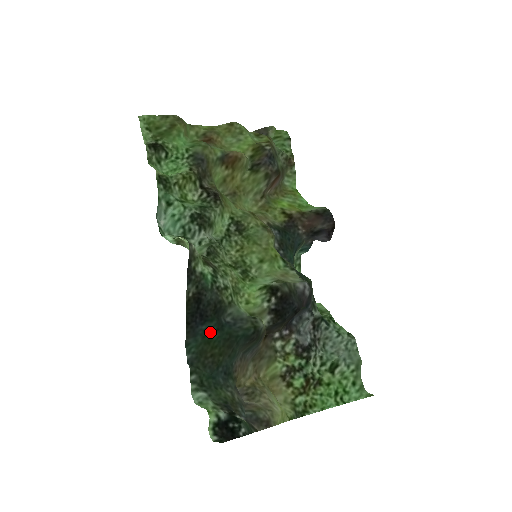
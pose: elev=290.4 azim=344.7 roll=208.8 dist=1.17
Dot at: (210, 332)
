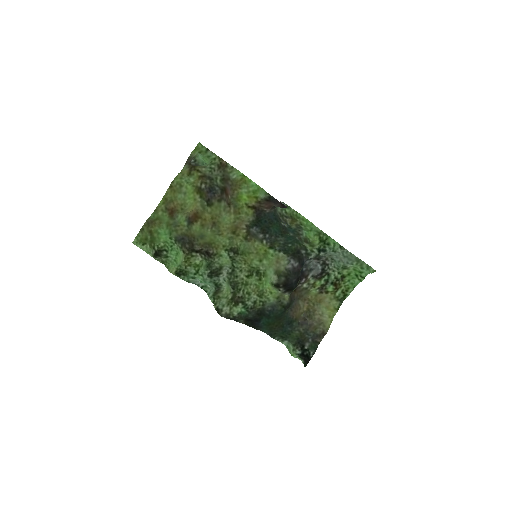
Dot at: (266, 322)
